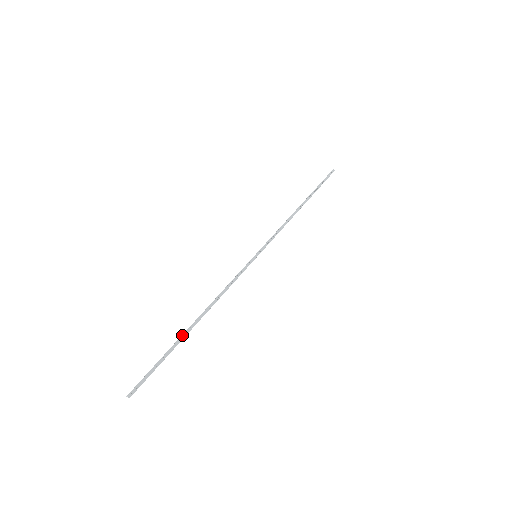
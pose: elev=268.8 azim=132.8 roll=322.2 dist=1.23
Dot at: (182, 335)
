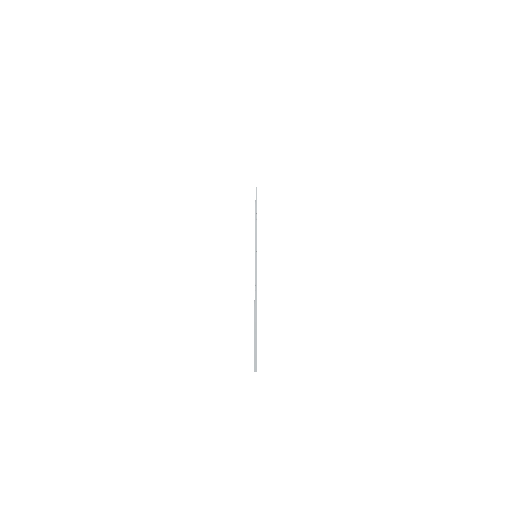
Dot at: (254, 321)
